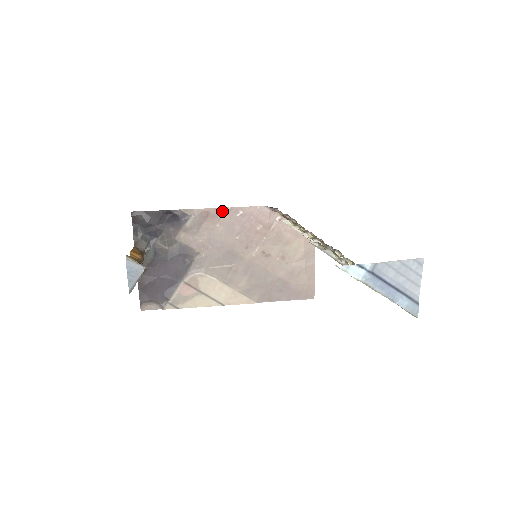
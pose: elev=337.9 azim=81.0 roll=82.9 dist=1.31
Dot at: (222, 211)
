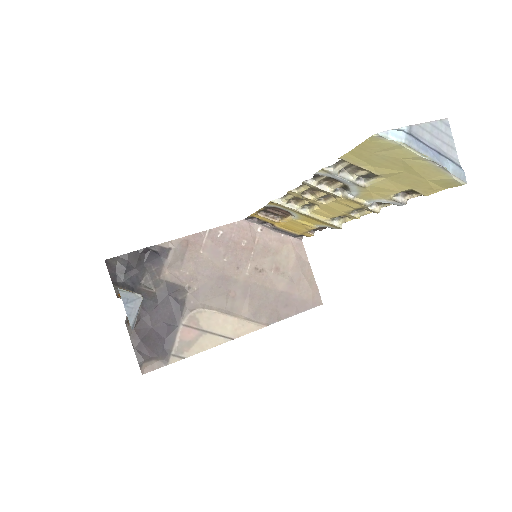
Dot at: (201, 236)
